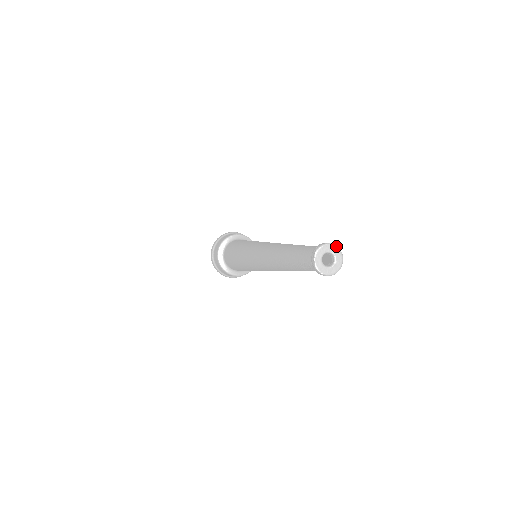
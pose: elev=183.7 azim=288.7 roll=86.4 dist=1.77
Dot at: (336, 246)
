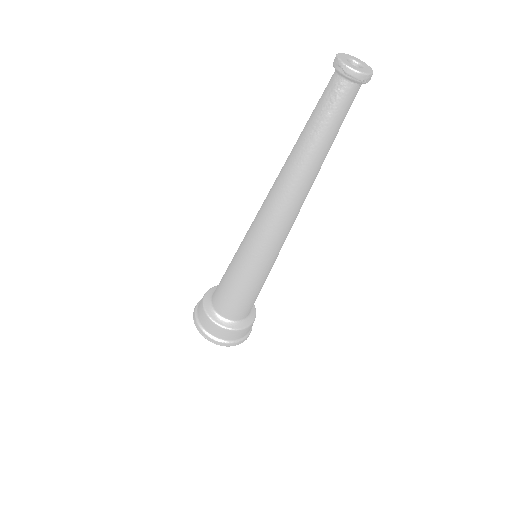
Dot at: (358, 59)
